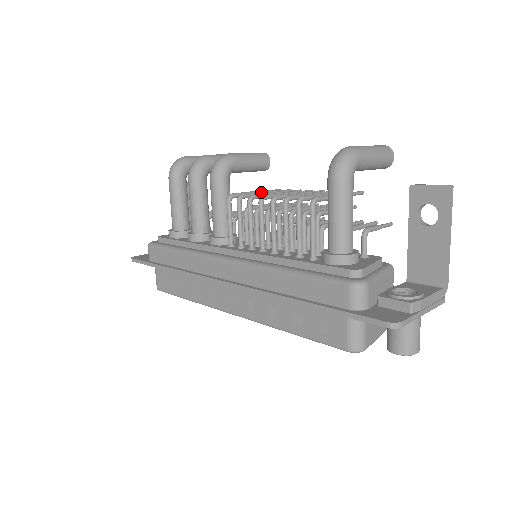
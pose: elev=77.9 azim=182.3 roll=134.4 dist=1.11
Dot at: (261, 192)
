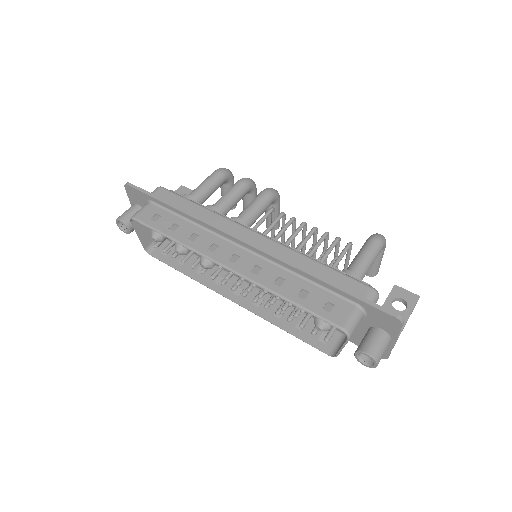
Dot at: occluded
